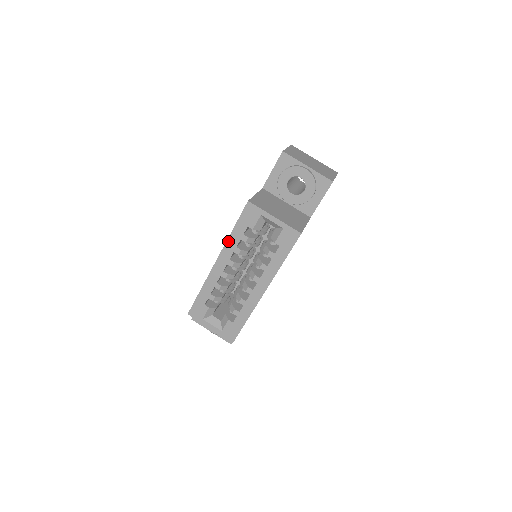
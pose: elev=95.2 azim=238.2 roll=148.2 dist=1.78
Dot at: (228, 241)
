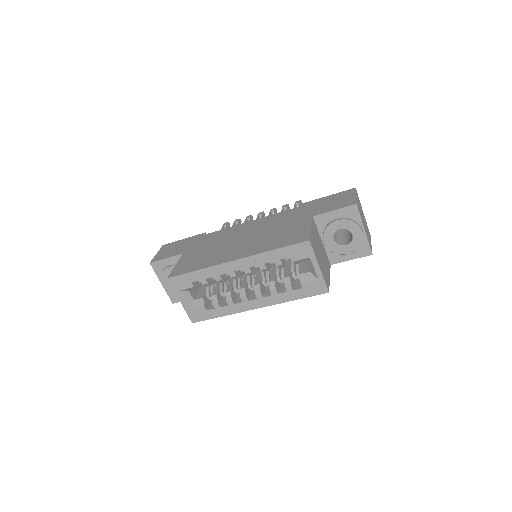
Dot at: (261, 254)
